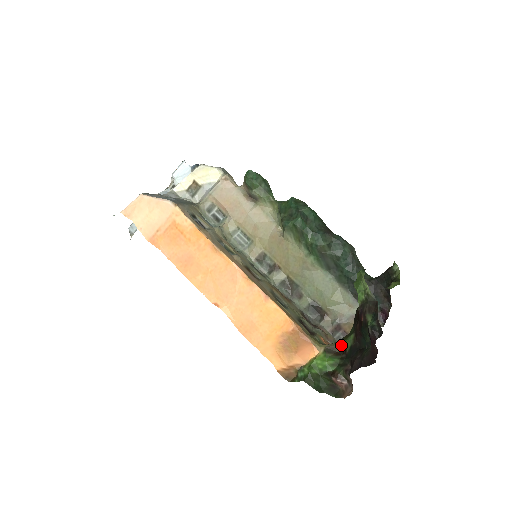
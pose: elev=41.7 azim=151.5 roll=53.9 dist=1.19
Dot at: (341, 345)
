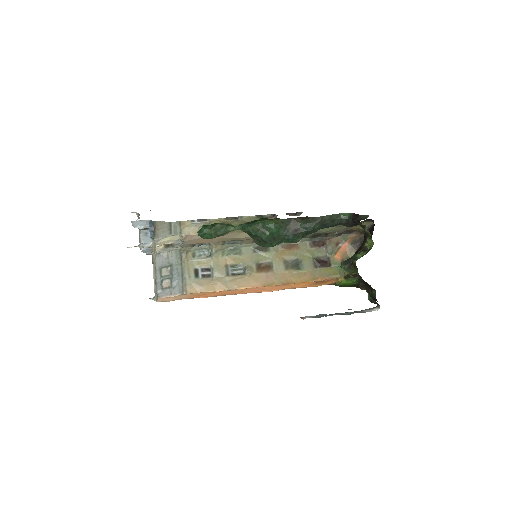
Dot at: (353, 273)
